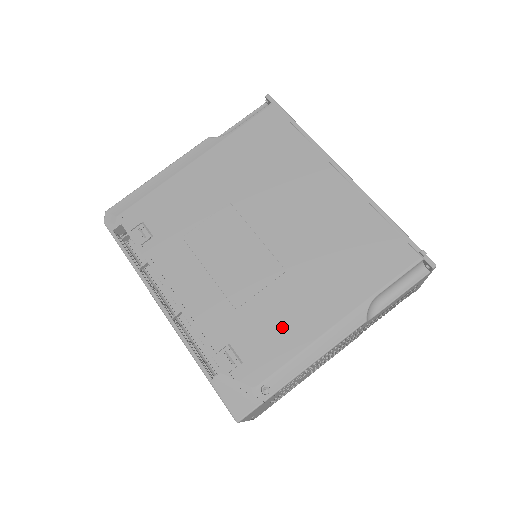
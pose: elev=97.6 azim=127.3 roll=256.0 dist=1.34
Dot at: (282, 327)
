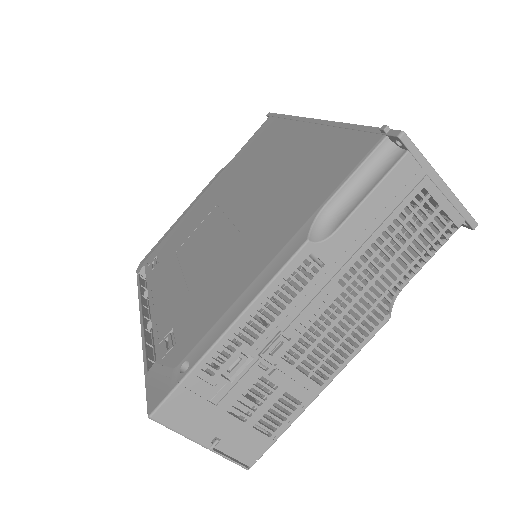
Dot at: (220, 290)
